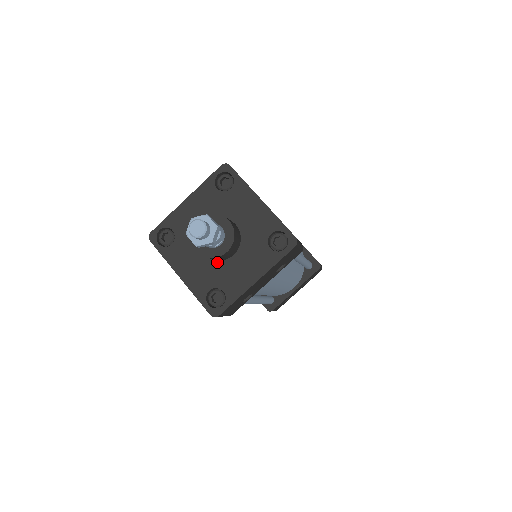
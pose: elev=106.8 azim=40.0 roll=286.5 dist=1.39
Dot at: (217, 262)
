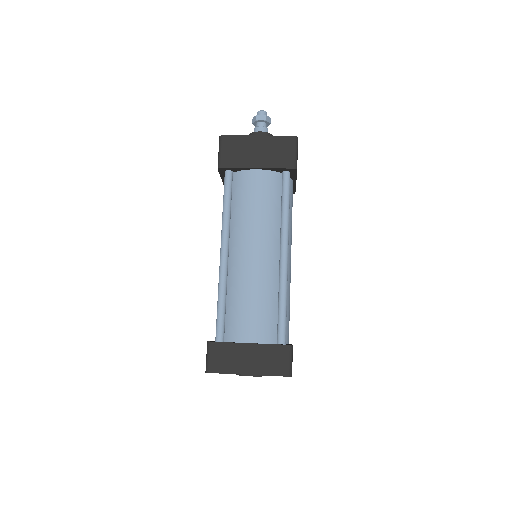
Dot at: occluded
